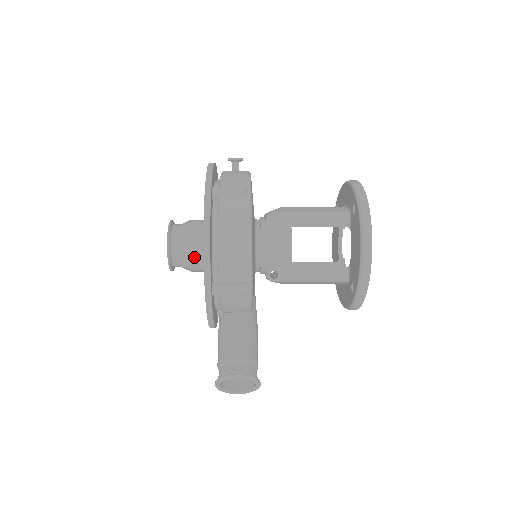
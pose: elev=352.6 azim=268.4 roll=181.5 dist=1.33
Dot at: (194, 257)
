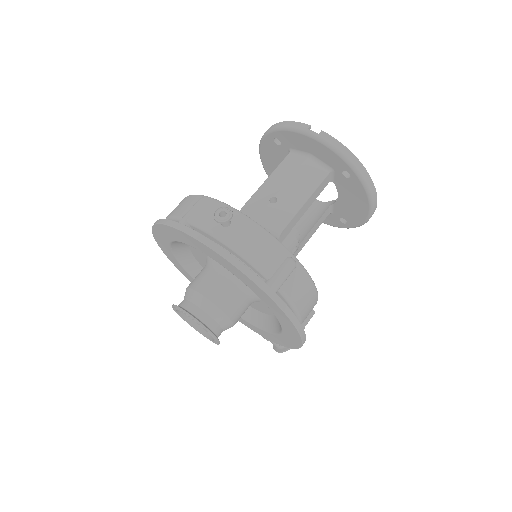
Dot at: occluded
